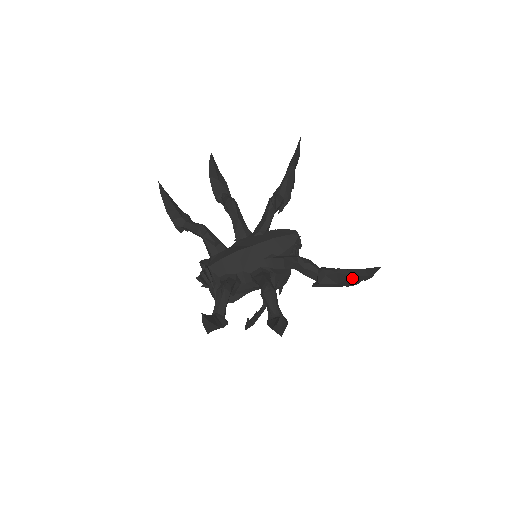
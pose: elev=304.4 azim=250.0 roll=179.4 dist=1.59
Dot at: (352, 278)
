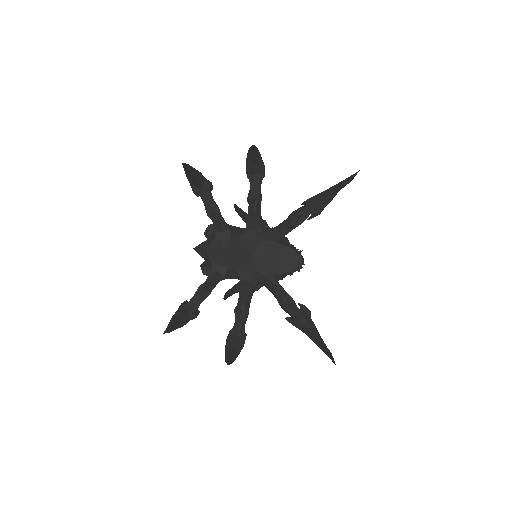
Dot at: occluded
